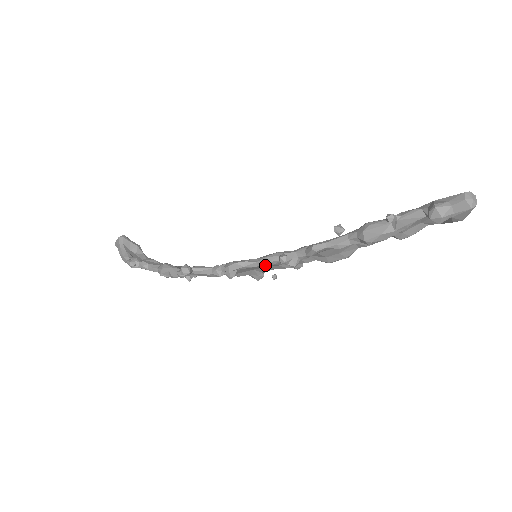
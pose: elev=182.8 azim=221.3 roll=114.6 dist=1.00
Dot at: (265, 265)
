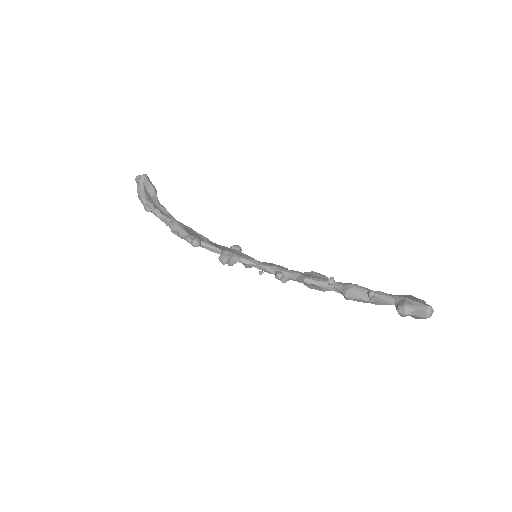
Dot at: (262, 270)
